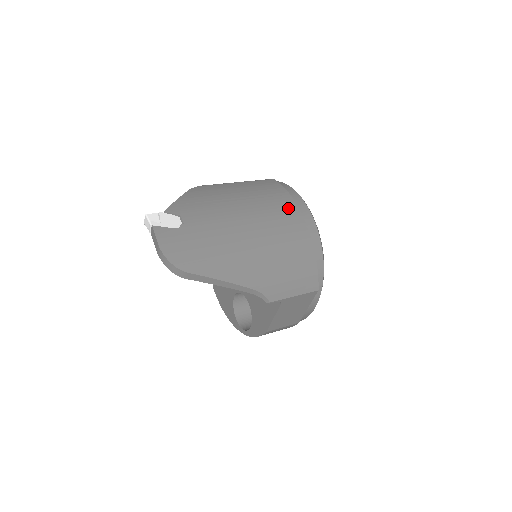
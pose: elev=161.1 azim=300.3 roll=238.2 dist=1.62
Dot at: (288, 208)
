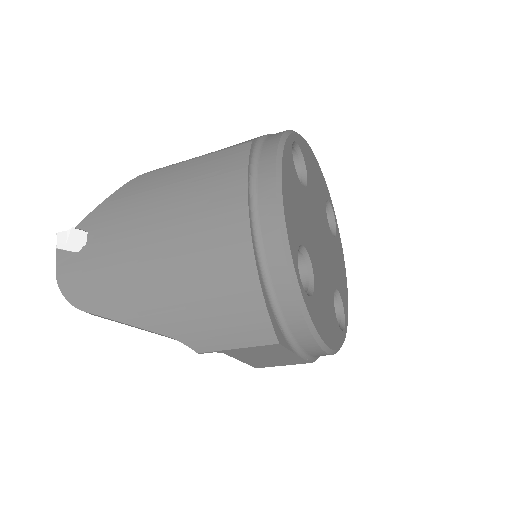
Dot at: (230, 207)
